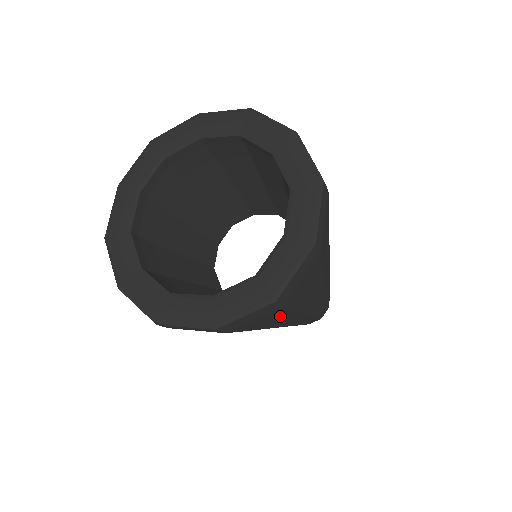
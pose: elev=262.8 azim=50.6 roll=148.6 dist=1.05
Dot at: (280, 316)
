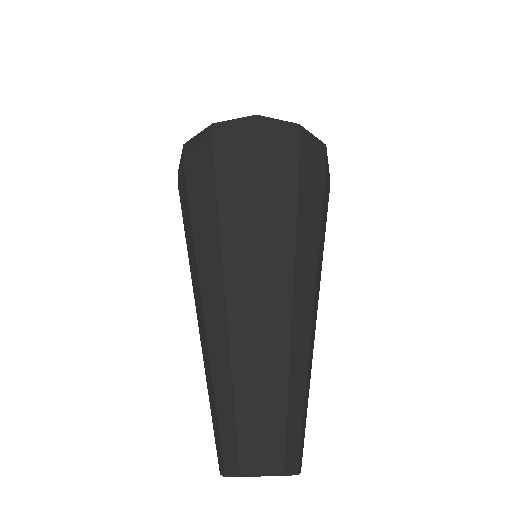
Dot at: (245, 179)
